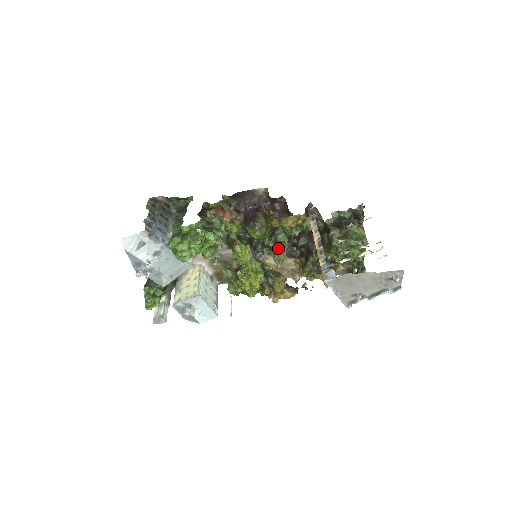
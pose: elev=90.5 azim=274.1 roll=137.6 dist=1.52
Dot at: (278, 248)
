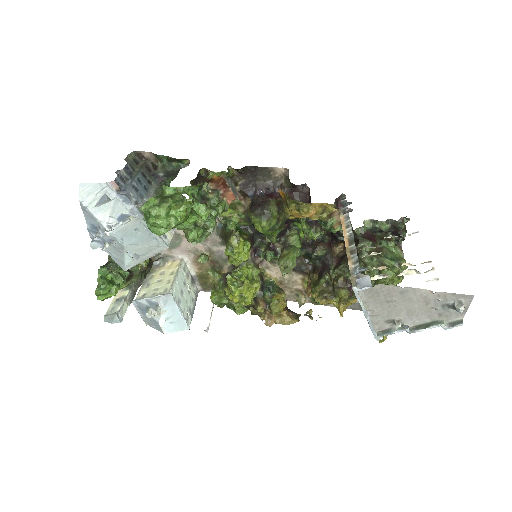
Dot at: (287, 251)
